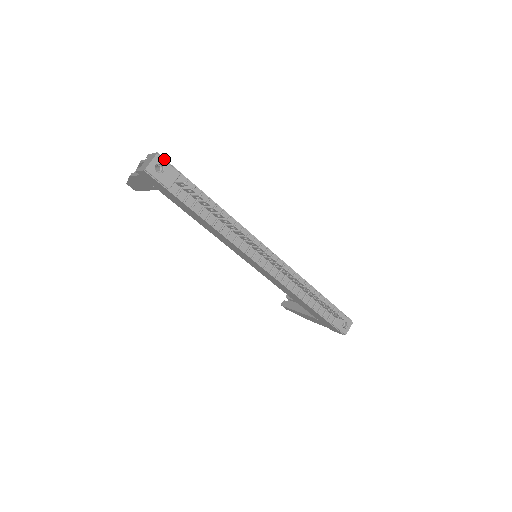
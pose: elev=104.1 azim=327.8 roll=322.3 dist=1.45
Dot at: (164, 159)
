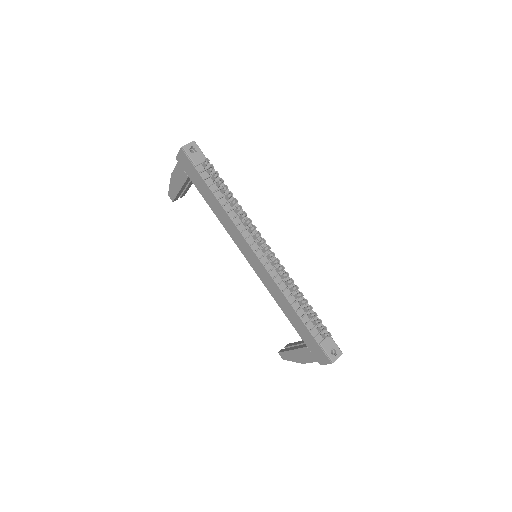
Dot at: (198, 146)
